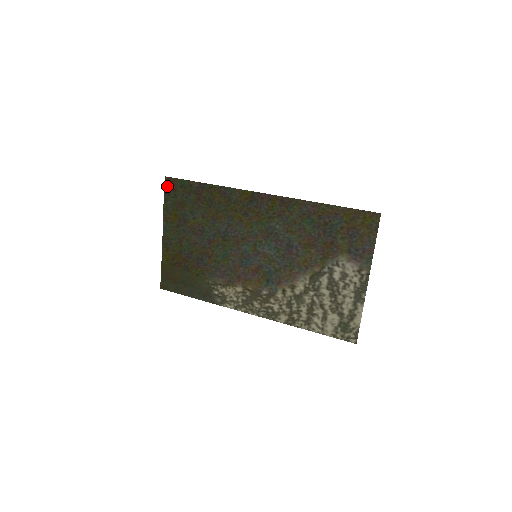
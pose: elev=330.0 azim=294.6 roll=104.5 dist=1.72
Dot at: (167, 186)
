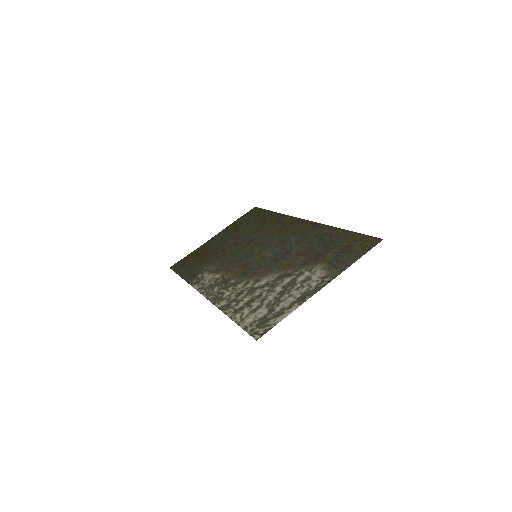
Dot at: (250, 211)
